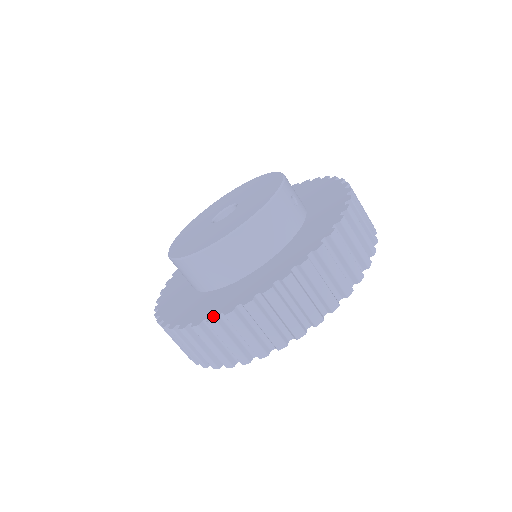
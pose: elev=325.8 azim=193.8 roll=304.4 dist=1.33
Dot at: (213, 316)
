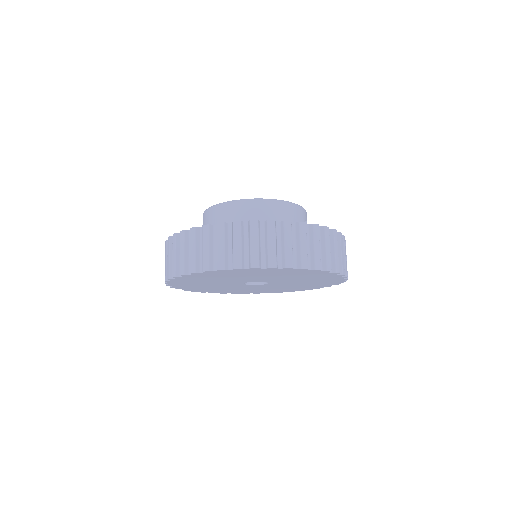
Dot at: (223, 223)
